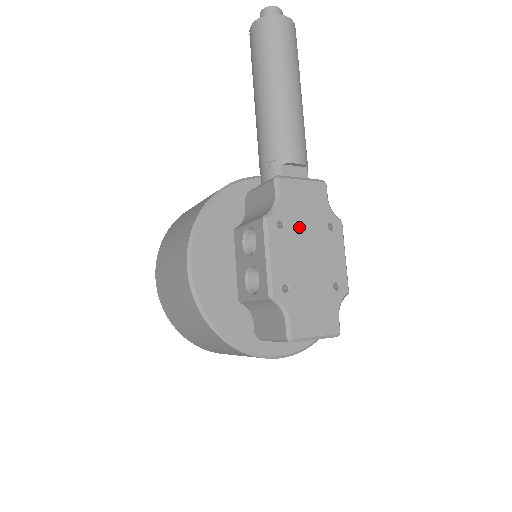
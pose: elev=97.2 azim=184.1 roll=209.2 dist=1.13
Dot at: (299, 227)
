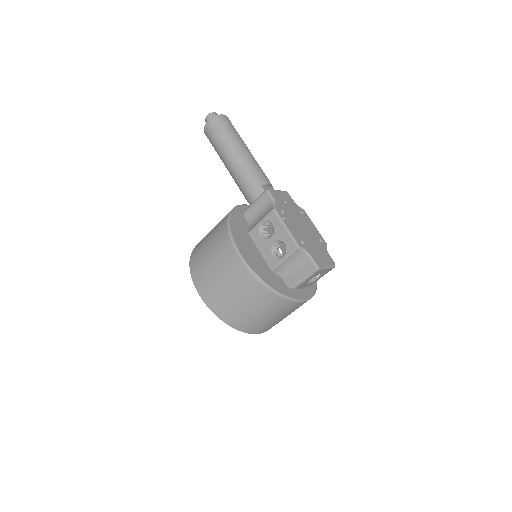
Dot at: (290, 213)
